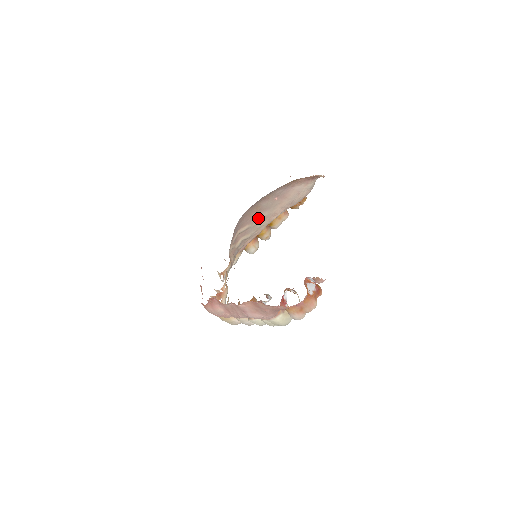
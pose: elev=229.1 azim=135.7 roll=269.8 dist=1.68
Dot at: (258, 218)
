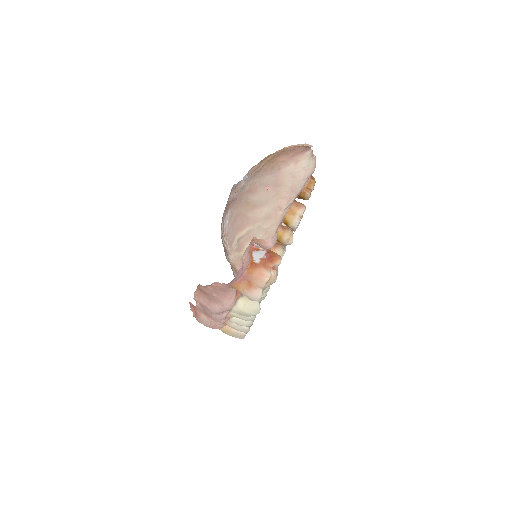
Dot at: (258, 217)
